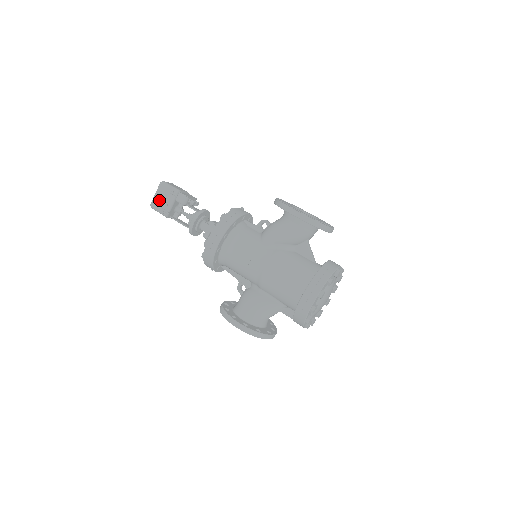
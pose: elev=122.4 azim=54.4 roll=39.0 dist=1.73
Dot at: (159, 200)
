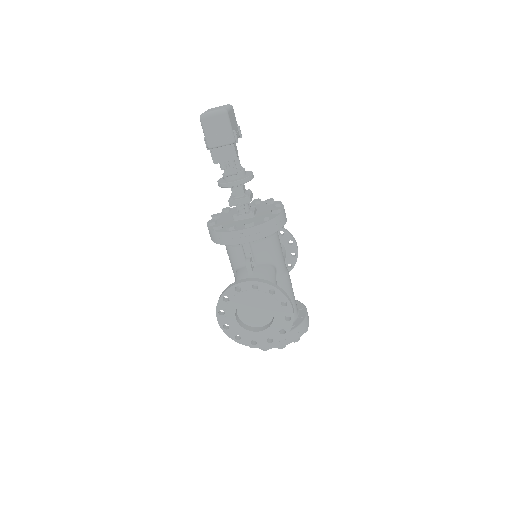
Dot at: occluded
